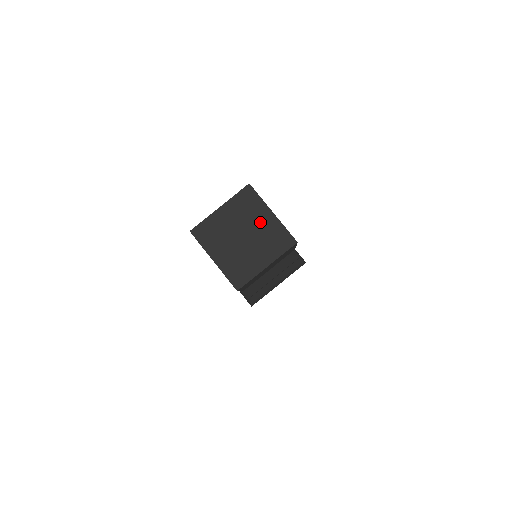
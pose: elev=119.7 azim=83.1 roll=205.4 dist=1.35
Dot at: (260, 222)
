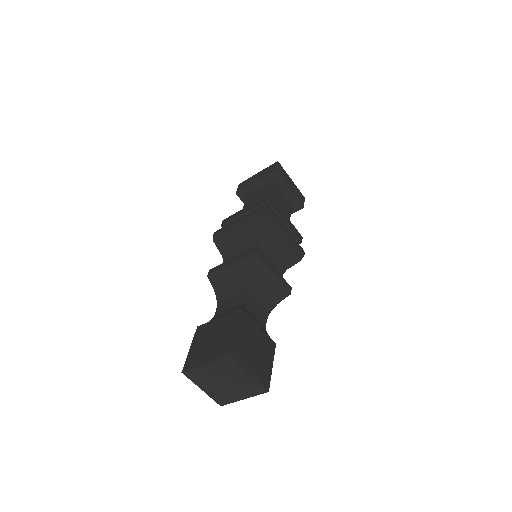
Dot at: (239, 377)
